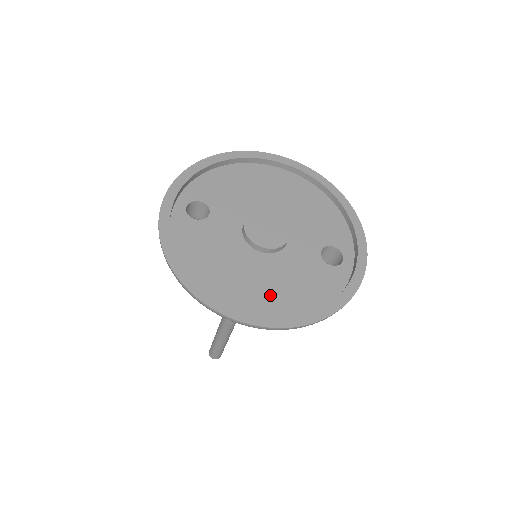
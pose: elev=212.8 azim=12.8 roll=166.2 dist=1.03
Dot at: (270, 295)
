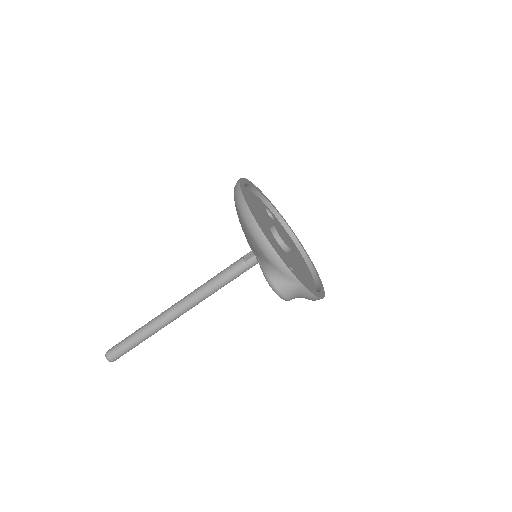
Dot at: occluded
